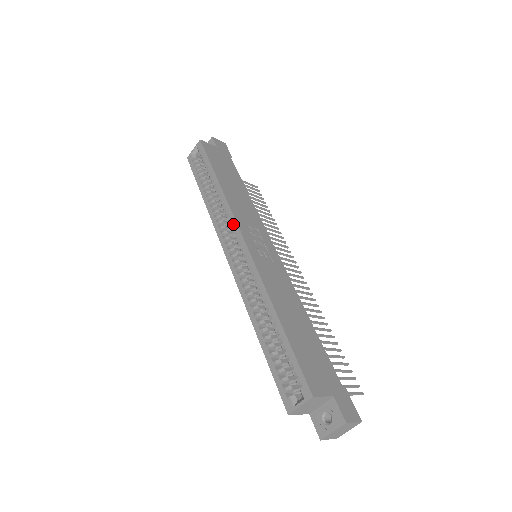
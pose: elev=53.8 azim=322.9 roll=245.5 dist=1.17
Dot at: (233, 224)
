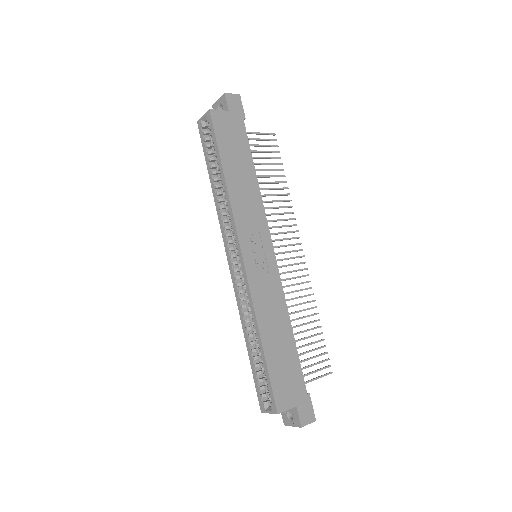
Dot at: (234, 234)
